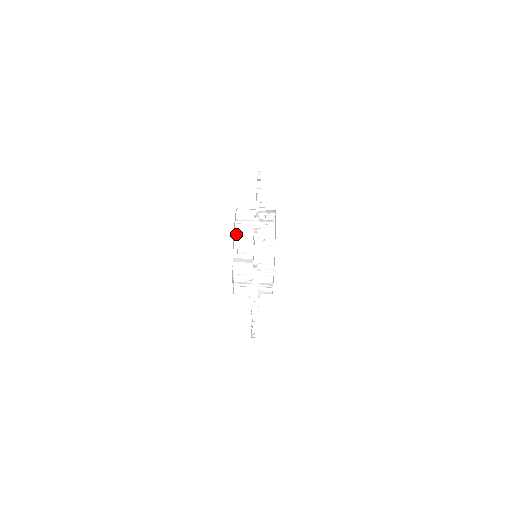
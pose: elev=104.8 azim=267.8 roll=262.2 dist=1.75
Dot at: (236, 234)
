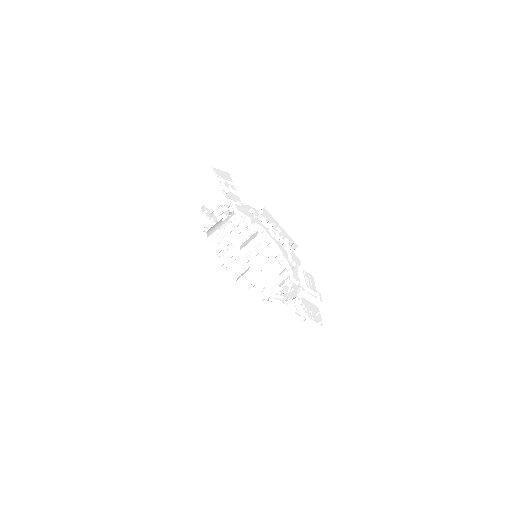
Dot at: (221, 237)
